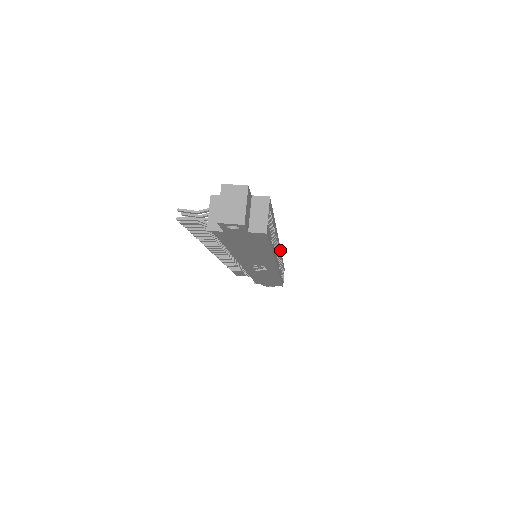
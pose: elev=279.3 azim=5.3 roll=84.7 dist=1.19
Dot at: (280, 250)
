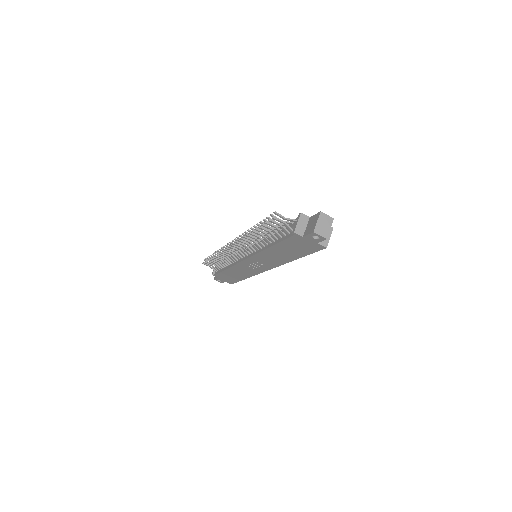
Dot at: occluded
